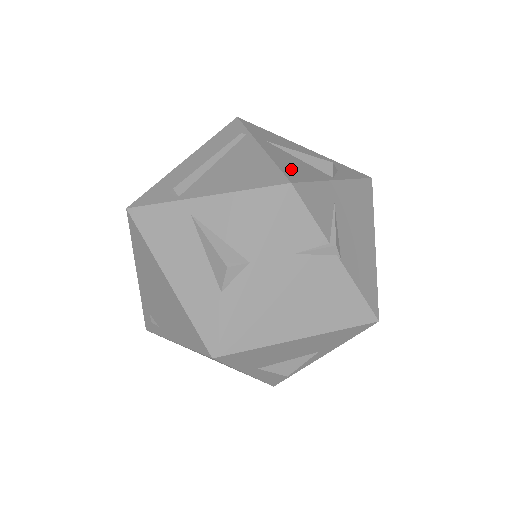
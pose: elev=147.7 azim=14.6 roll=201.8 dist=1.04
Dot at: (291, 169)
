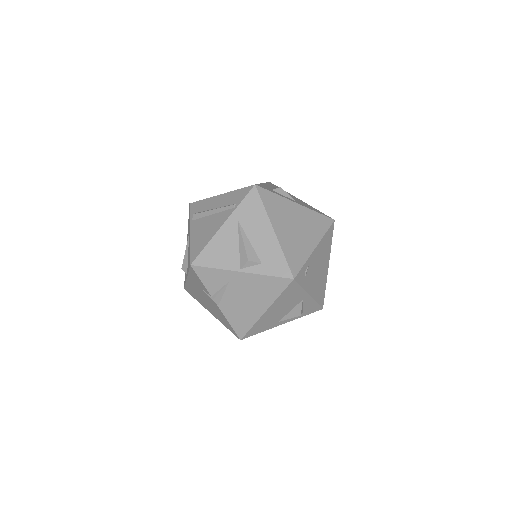
Dot at: (211, 253)
